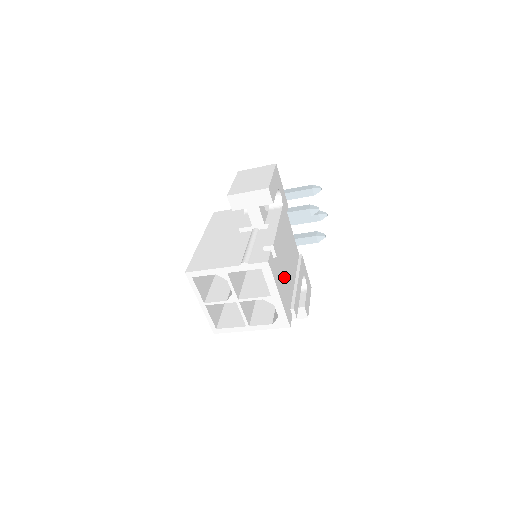
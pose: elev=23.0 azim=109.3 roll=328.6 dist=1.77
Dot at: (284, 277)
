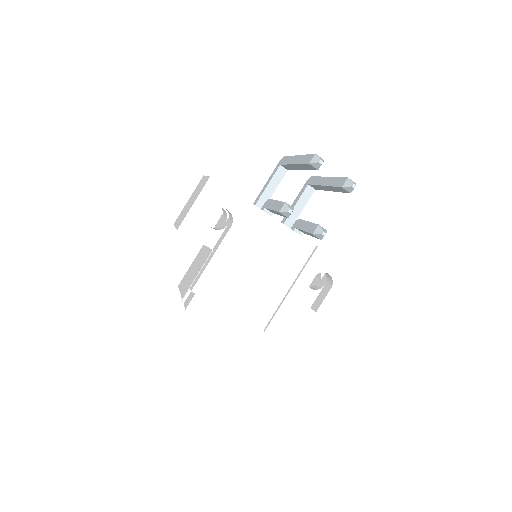
Dot at: (244, 302)
